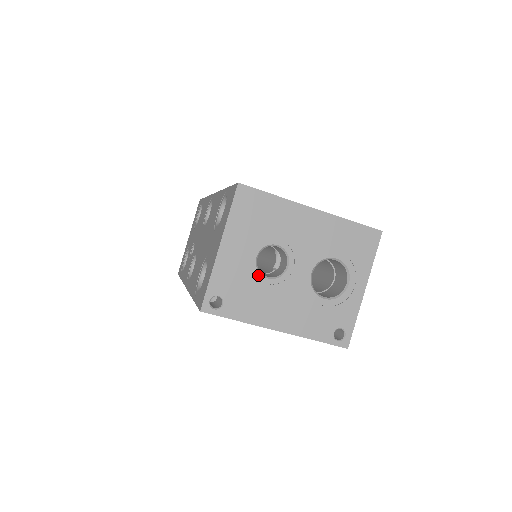
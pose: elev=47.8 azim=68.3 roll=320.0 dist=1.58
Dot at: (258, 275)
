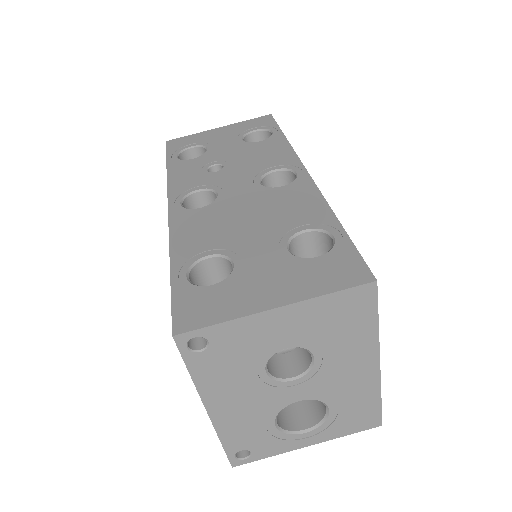
Dot at: (264, 361)
